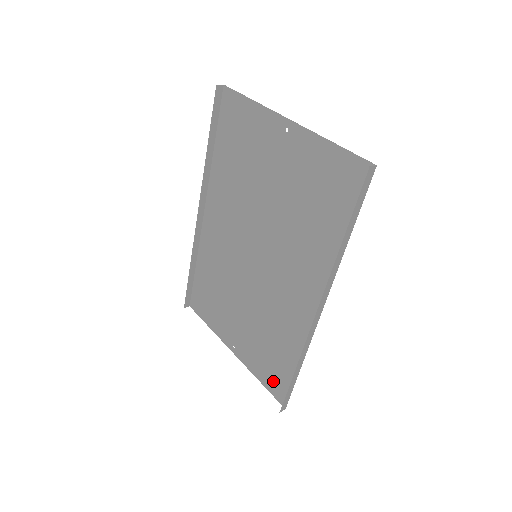
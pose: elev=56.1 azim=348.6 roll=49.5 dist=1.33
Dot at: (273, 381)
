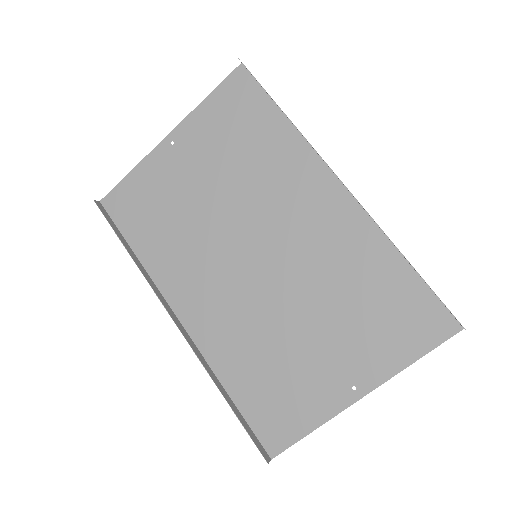
Dot at: (418, 328)
